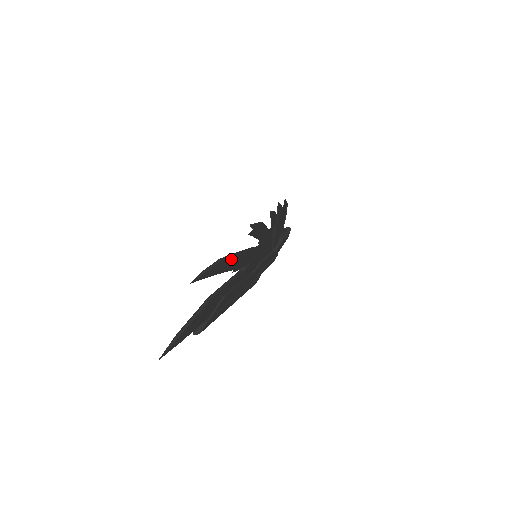
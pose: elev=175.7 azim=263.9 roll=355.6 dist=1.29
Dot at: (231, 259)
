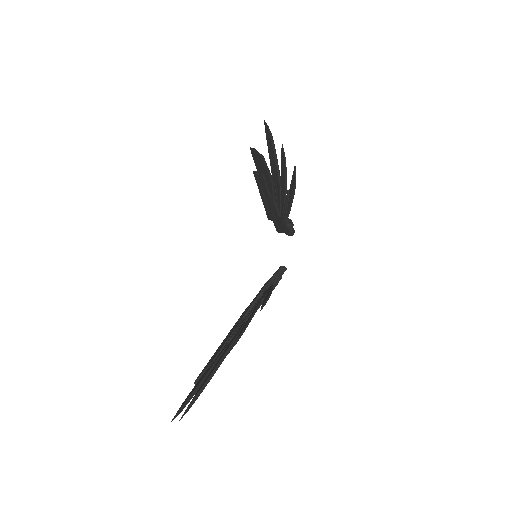
Dot at: (214, 373)
